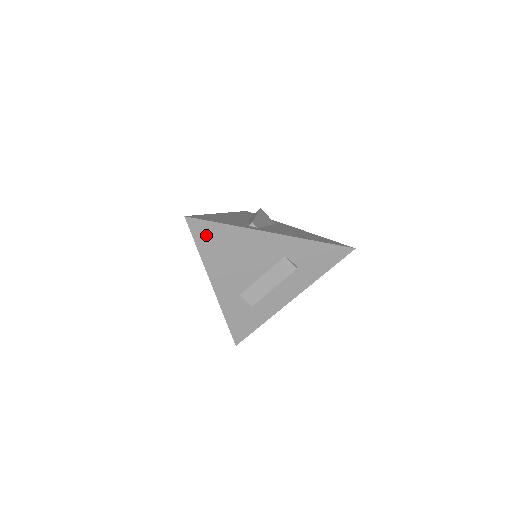
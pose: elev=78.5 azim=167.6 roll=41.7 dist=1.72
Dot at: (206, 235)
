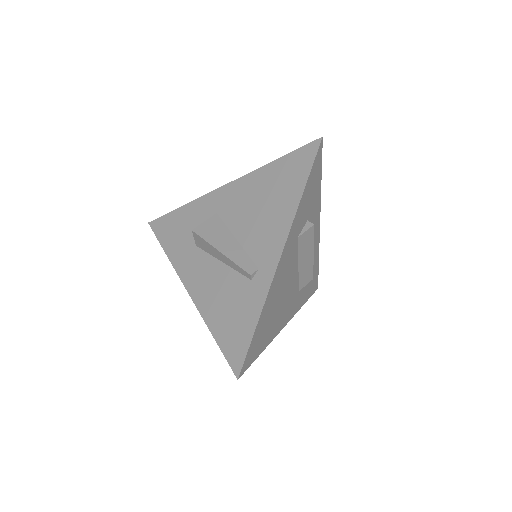
Dot at: (257, 346)
